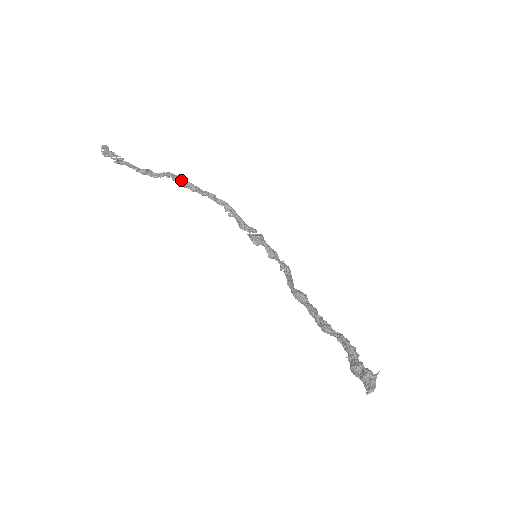
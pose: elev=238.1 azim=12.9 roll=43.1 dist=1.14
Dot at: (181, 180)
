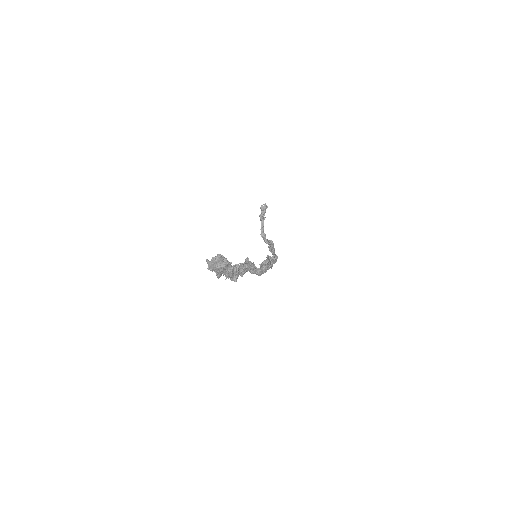
Dot at: occluded
